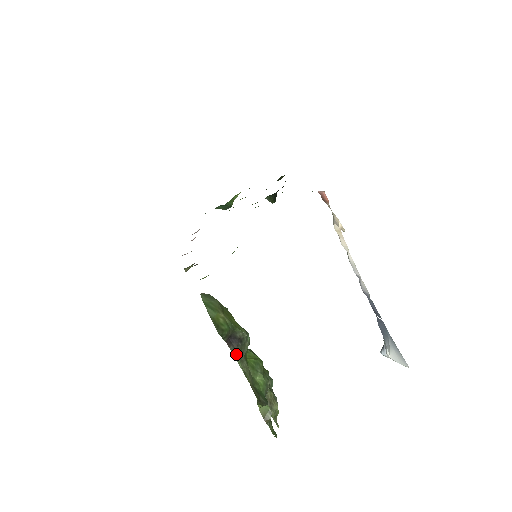
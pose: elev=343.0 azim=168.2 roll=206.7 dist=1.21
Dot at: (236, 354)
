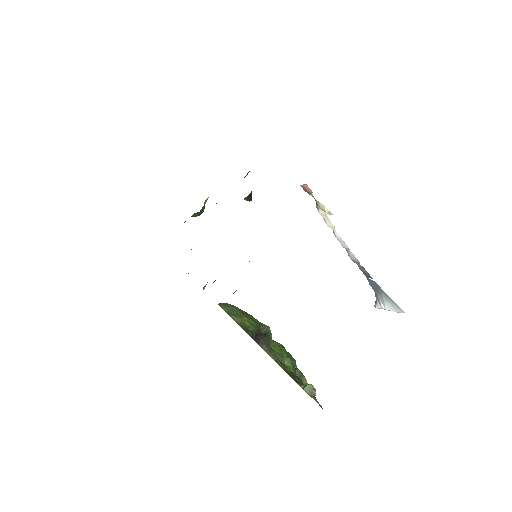
Dot at: (265, 348)
